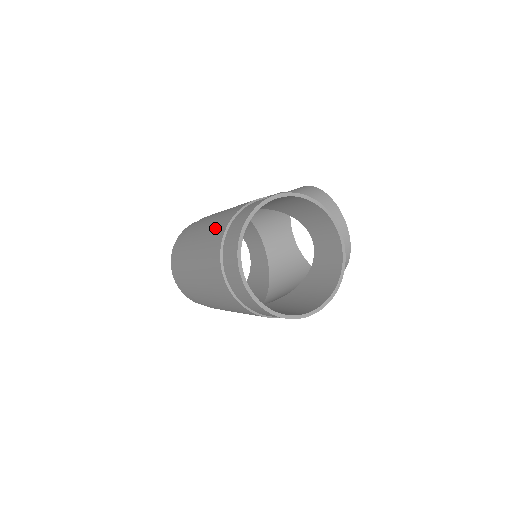
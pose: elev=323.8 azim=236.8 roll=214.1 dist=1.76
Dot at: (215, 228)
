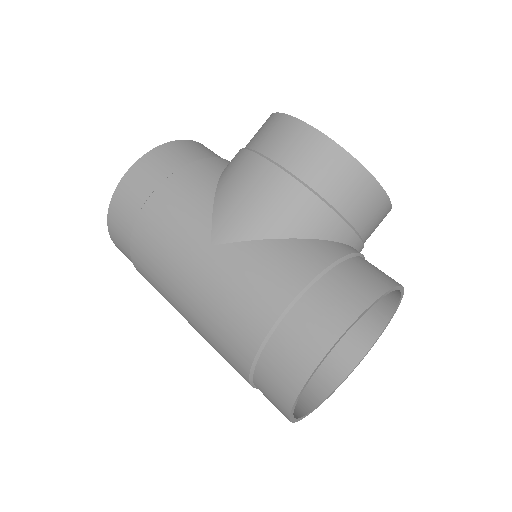
Dot at: (220, 332)
